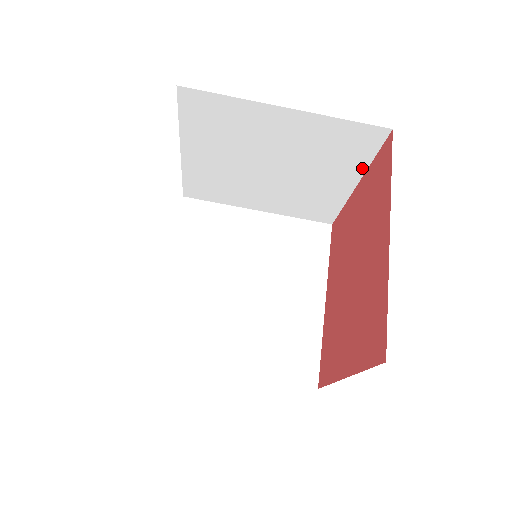
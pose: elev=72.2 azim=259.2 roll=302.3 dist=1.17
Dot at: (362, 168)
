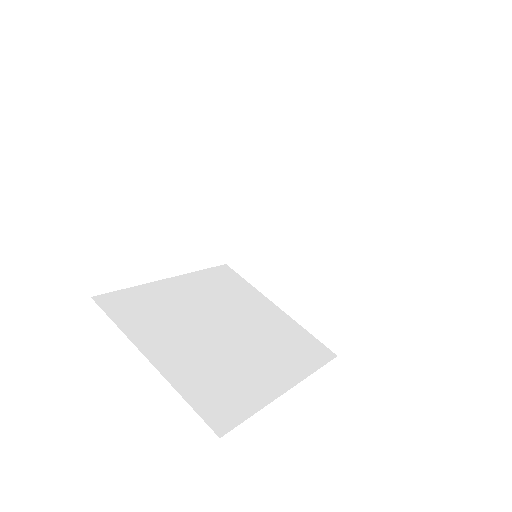
Dot at: (388, 264)
